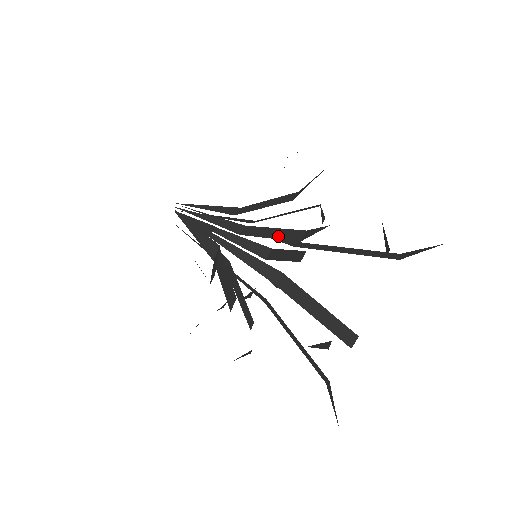
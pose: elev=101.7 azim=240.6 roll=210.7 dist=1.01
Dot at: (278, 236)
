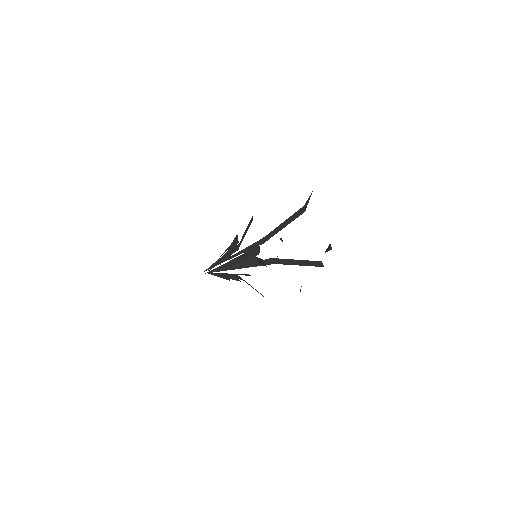
Dot at: (251, 256)
